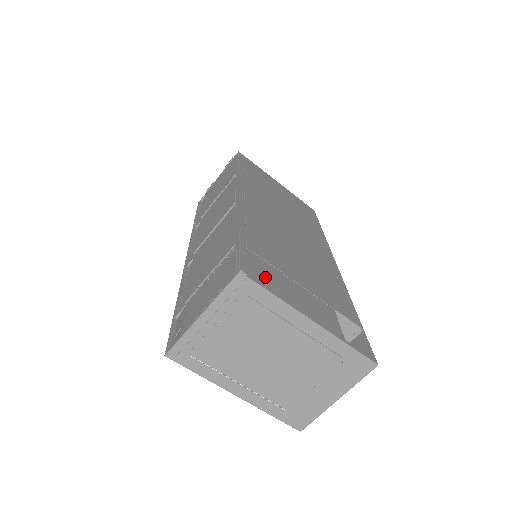
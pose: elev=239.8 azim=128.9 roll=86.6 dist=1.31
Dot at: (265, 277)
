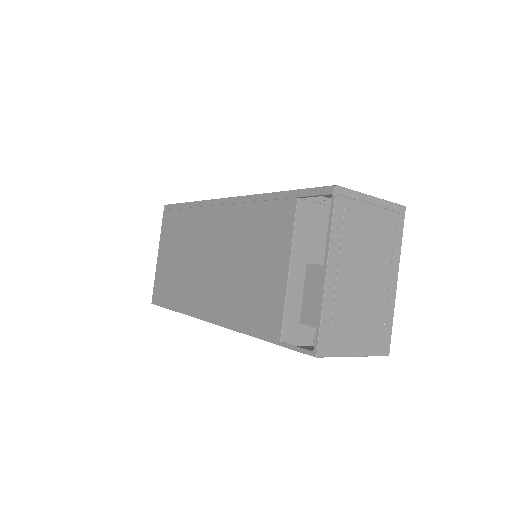
Dot at: occluded
